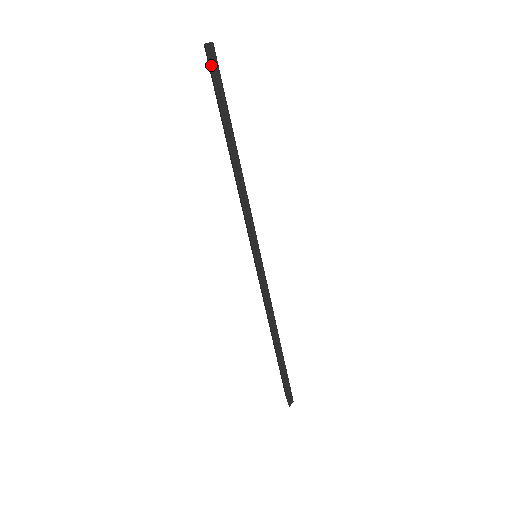
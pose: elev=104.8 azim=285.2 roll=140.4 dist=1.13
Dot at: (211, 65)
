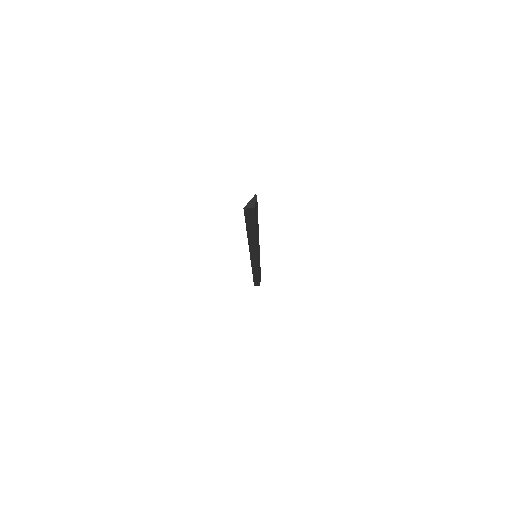
Dot at: (245, 214)
